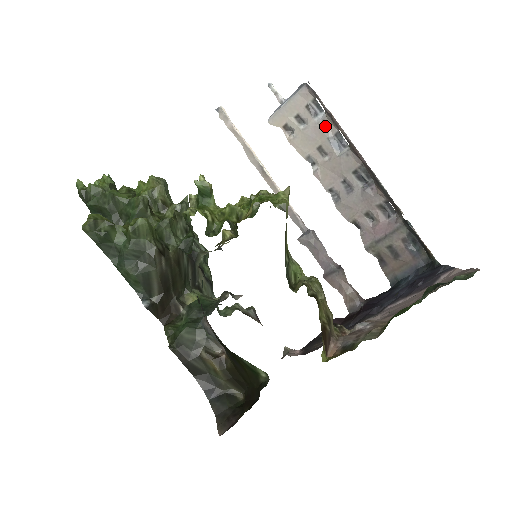
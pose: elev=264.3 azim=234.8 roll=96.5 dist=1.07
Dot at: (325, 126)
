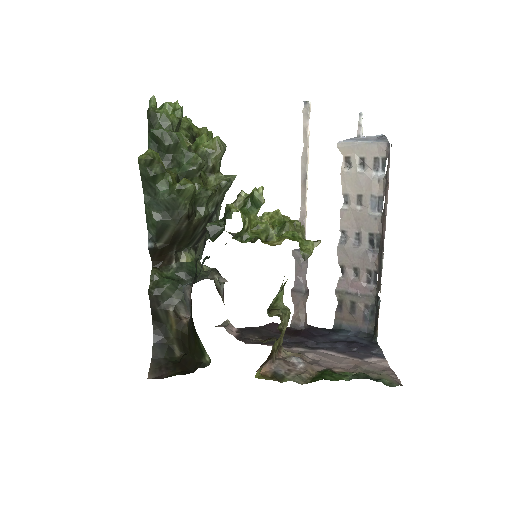
Dot at: (377, 184)
